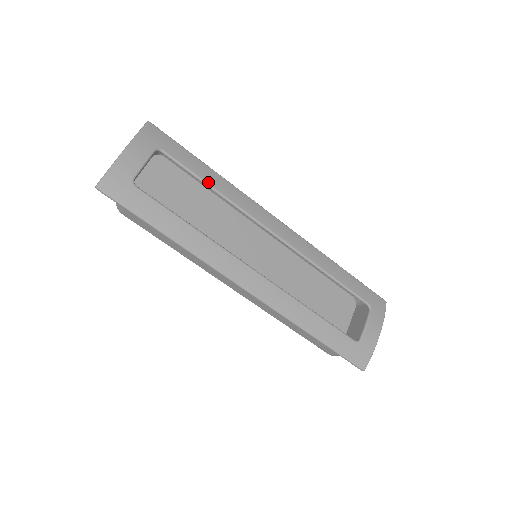
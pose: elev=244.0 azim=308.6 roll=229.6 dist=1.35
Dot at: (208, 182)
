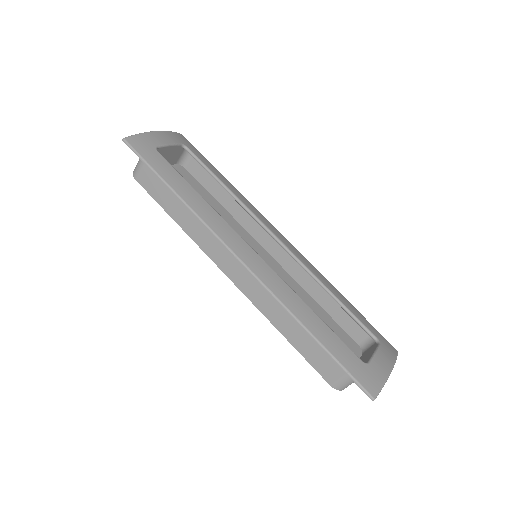
Dot at: (222, 181)
